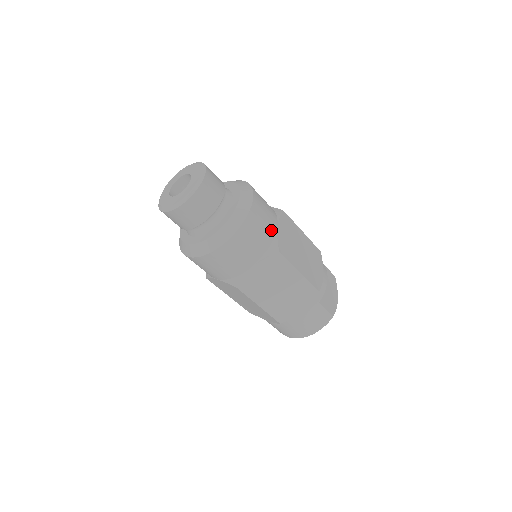
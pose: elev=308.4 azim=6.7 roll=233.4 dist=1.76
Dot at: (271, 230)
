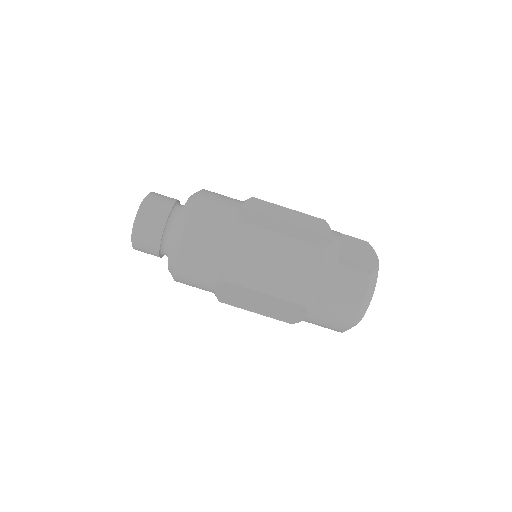
Dot at: (231, 210)
